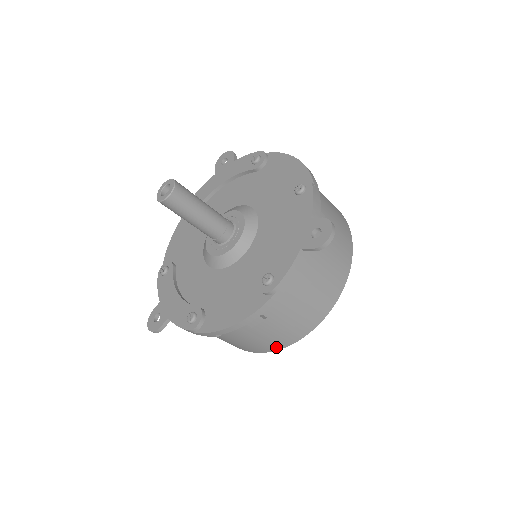
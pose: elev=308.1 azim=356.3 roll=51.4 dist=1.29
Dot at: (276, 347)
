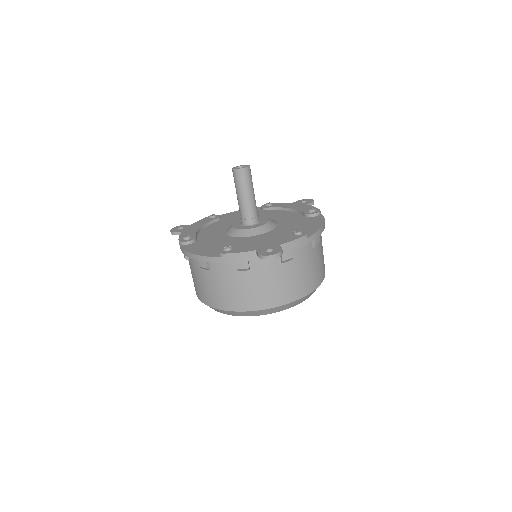
Dot at: (205, 300)
